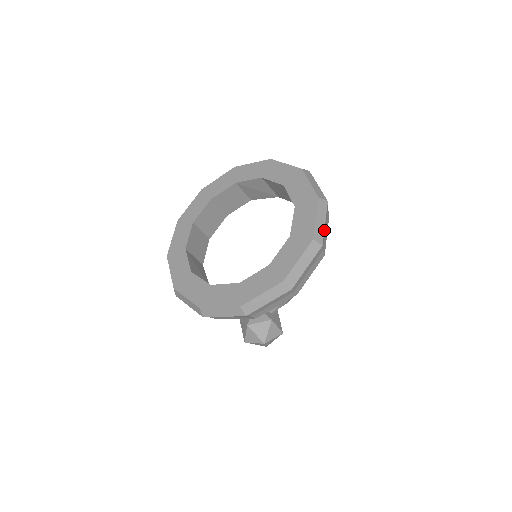
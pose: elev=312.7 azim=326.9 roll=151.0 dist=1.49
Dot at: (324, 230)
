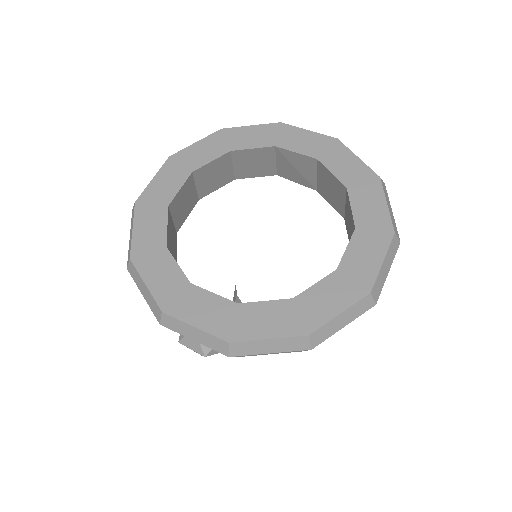
Dot at: (384, 282)
